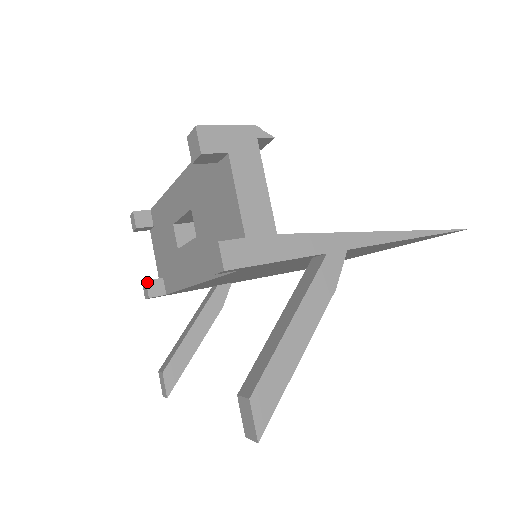
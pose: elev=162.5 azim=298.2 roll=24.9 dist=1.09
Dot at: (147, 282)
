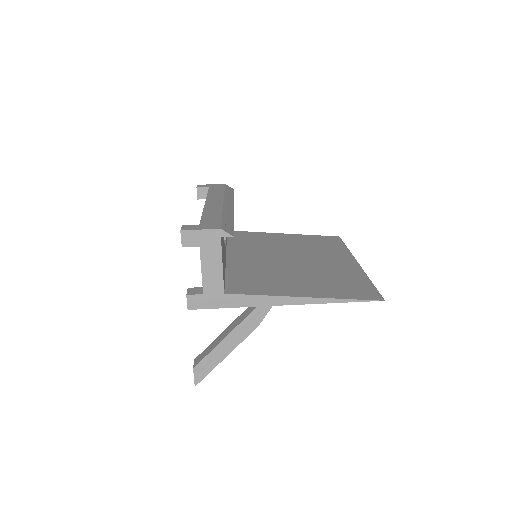
Dot at: occluded
